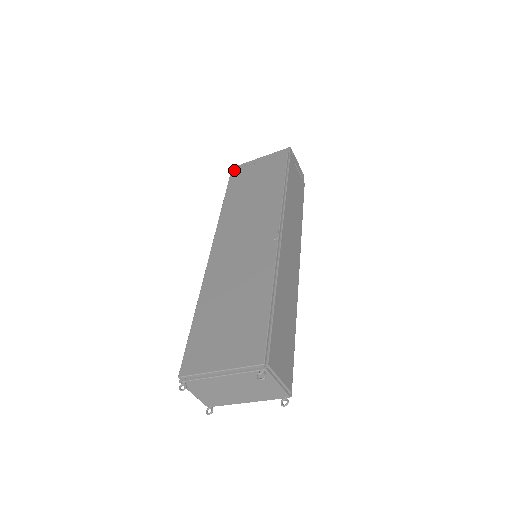
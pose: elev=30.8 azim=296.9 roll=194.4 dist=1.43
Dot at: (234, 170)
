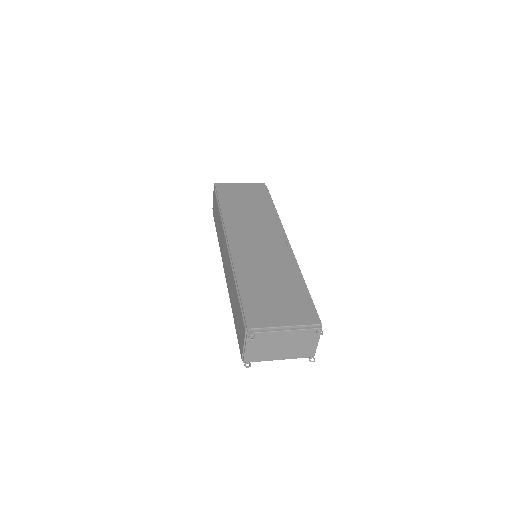
Dot at: occluded
